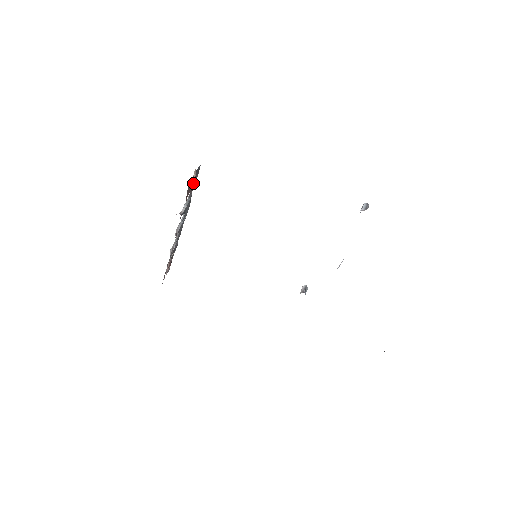
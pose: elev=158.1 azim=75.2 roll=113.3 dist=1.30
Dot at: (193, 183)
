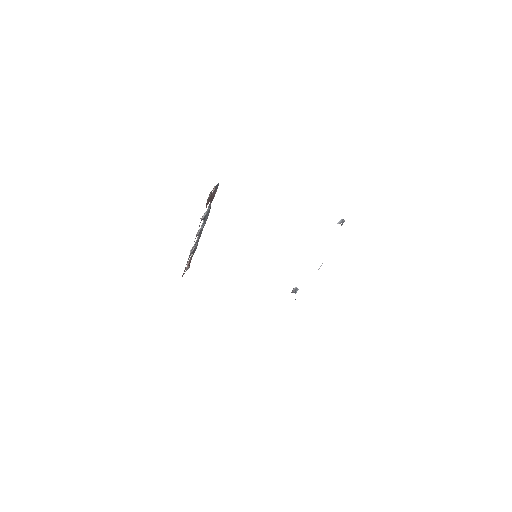
Dot at: (213, 196)
